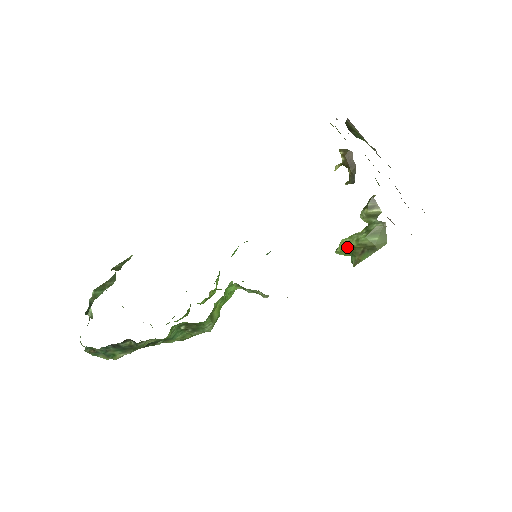
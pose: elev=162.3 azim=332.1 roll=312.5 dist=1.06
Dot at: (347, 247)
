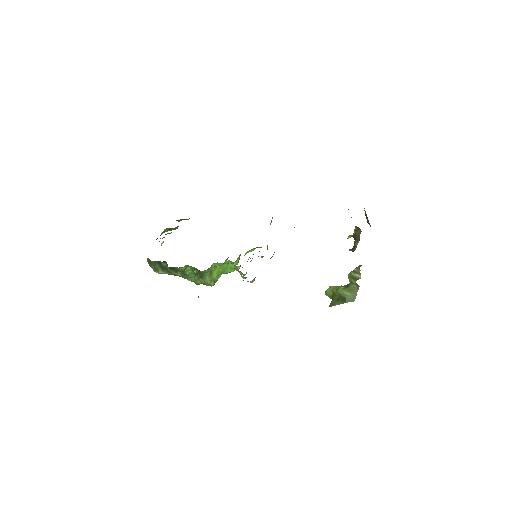
Dot at: (331, 292)
